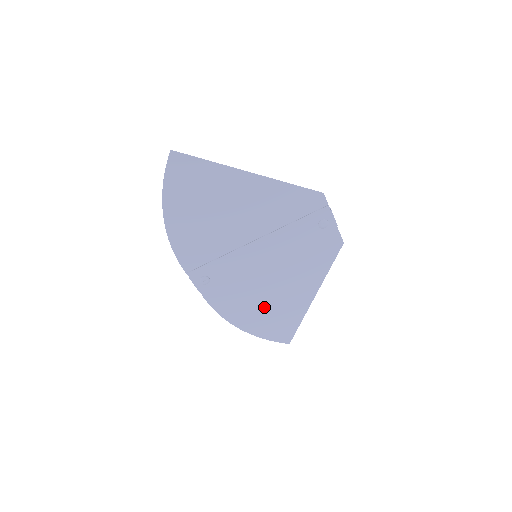
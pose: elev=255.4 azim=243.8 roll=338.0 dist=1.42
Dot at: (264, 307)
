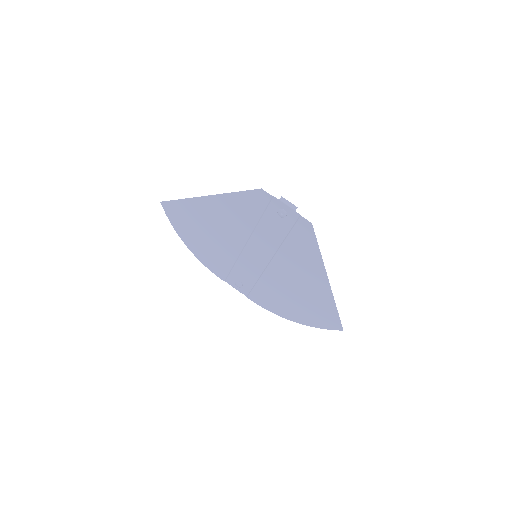
Dot at: (294, 298)
